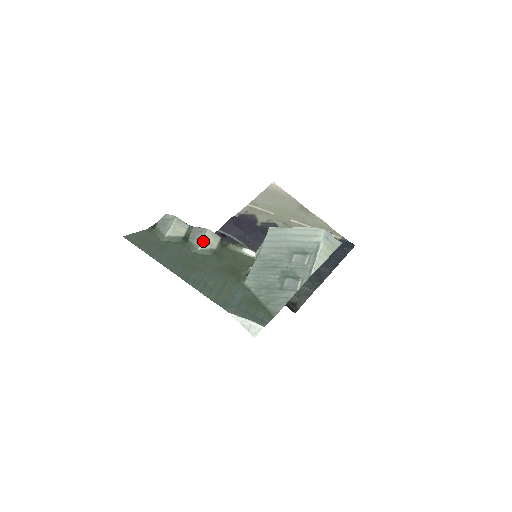
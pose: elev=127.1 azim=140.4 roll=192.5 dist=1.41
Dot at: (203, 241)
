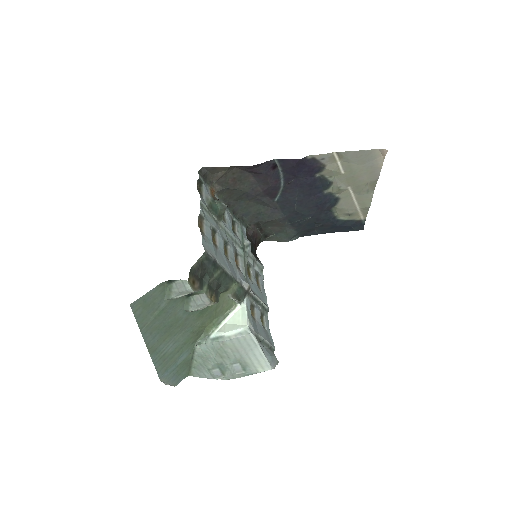
Dot at: (199, 309)
